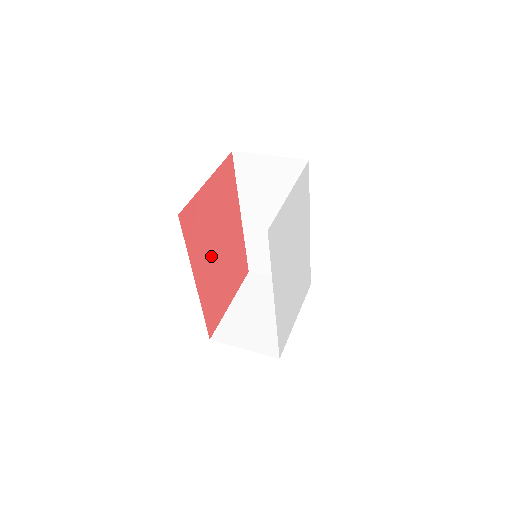
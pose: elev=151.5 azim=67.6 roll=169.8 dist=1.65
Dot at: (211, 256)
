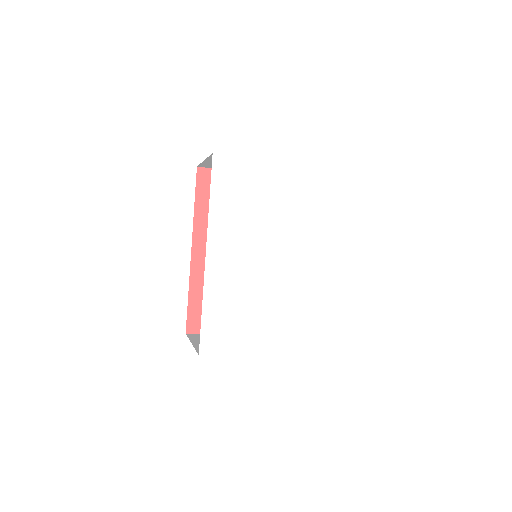
Dot at: occluded
